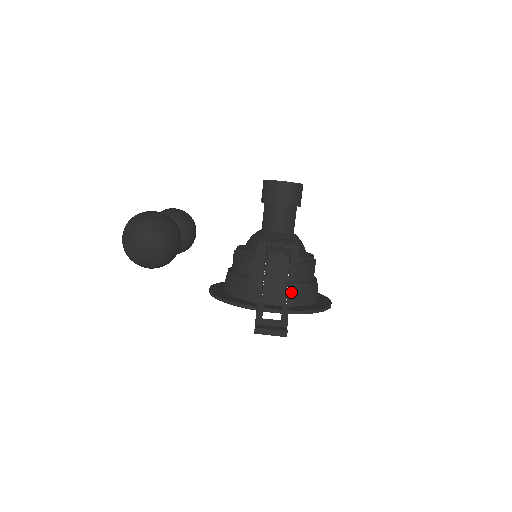
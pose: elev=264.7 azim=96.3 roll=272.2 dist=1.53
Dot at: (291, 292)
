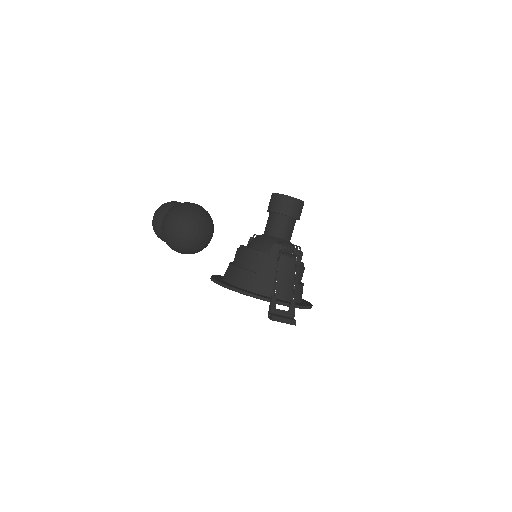
Dot at: (291, 290)
